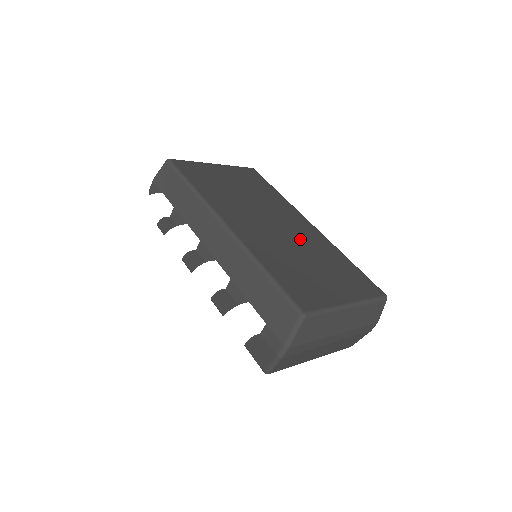
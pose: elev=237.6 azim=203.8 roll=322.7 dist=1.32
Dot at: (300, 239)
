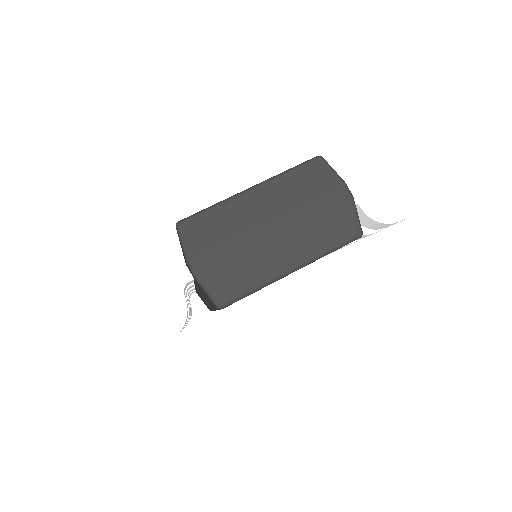
Dot at: occluded
